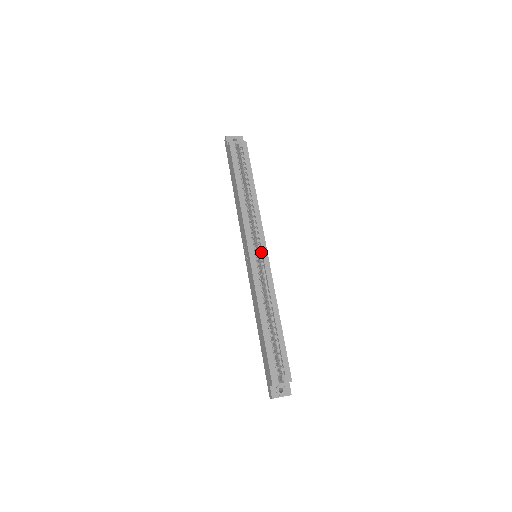
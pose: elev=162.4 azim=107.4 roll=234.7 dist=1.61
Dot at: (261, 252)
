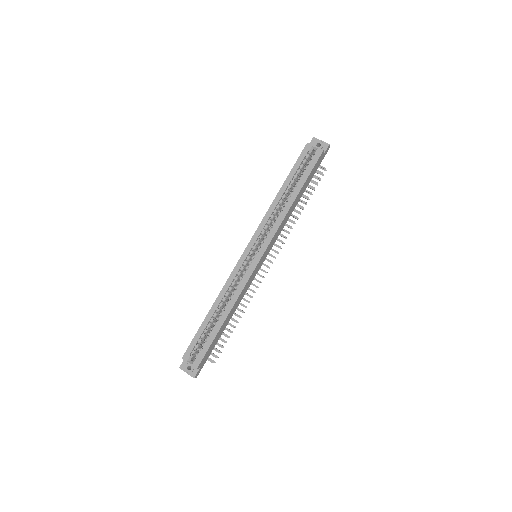
Dot at: (256, 255)
